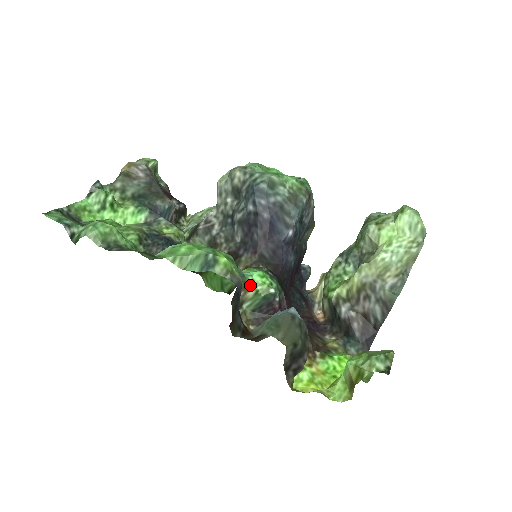
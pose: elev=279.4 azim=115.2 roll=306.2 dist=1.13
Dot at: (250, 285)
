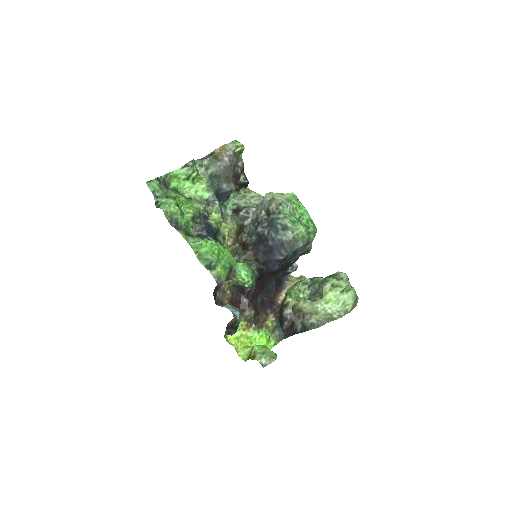
Dot at: (236, 276)
